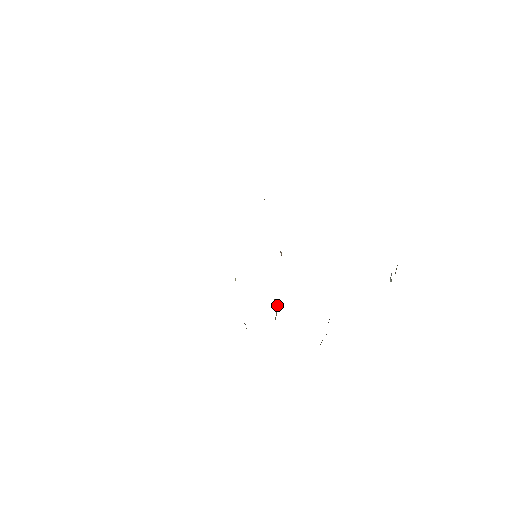
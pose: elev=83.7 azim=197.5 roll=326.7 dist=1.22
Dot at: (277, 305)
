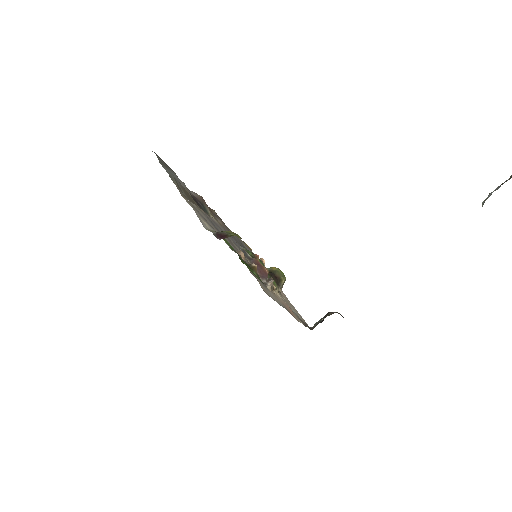
Dot at: (281, 284)
